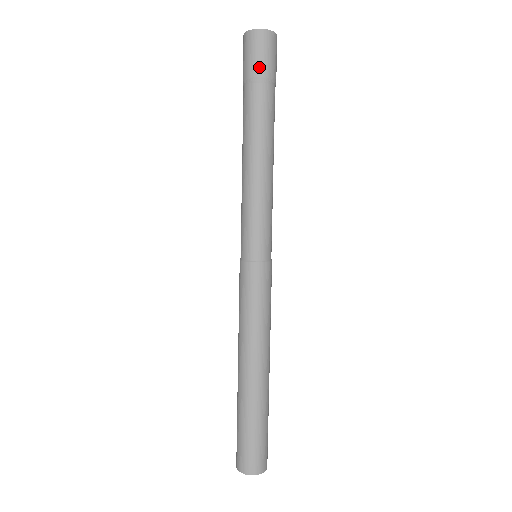
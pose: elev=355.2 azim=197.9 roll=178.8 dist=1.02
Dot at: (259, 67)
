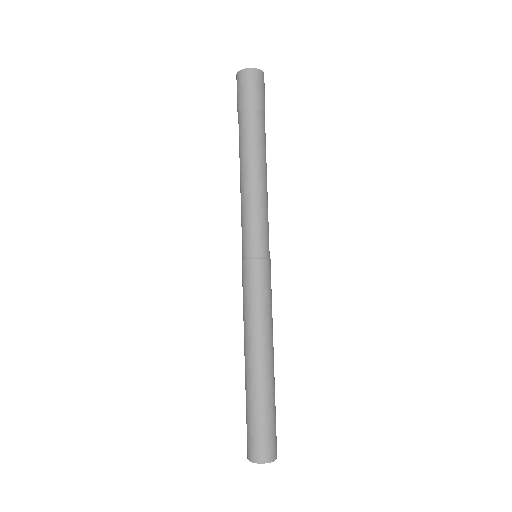
Dot at: (239, 100)
